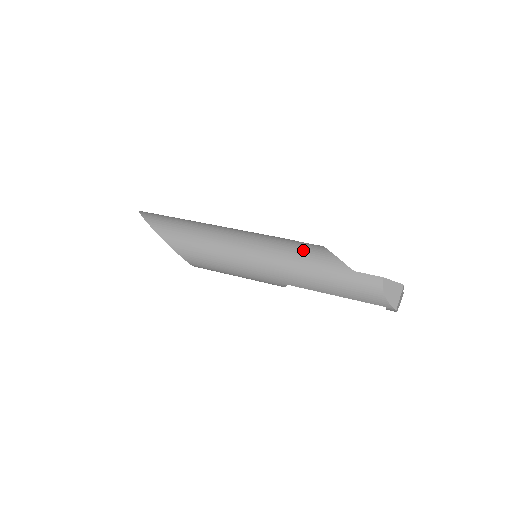
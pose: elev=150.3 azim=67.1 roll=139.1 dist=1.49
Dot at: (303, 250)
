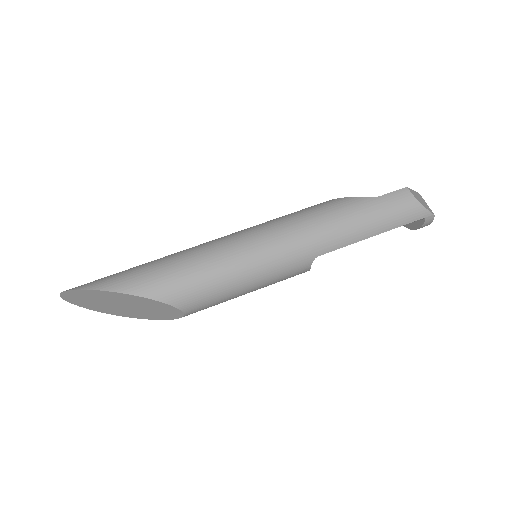
Dot at: (311, 210)
